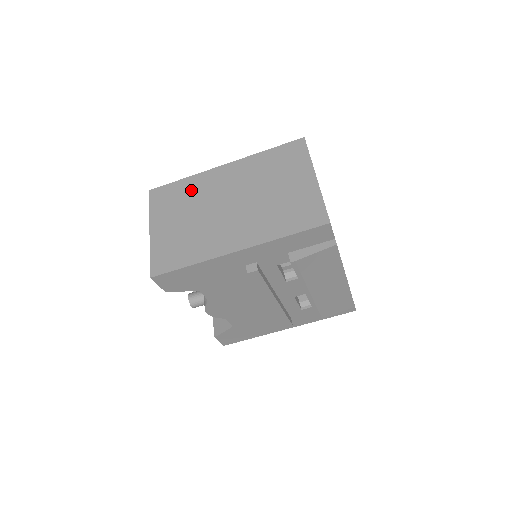
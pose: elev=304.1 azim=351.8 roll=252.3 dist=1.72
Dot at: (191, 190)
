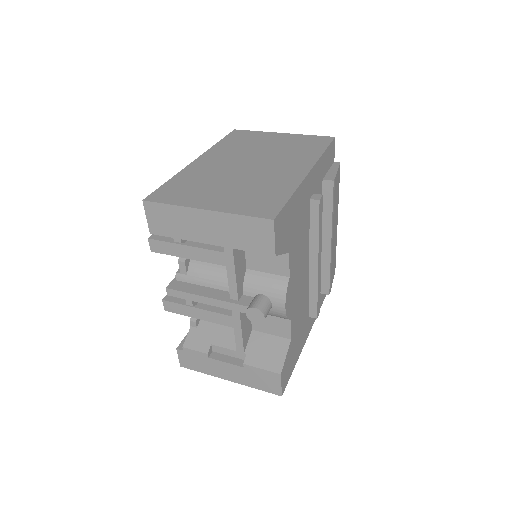
Dot at: (194, 178)
